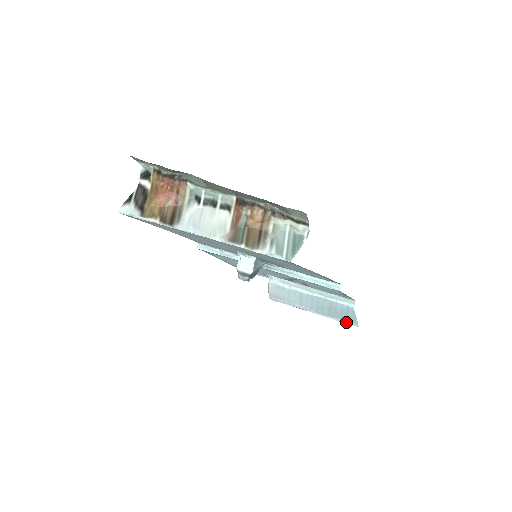
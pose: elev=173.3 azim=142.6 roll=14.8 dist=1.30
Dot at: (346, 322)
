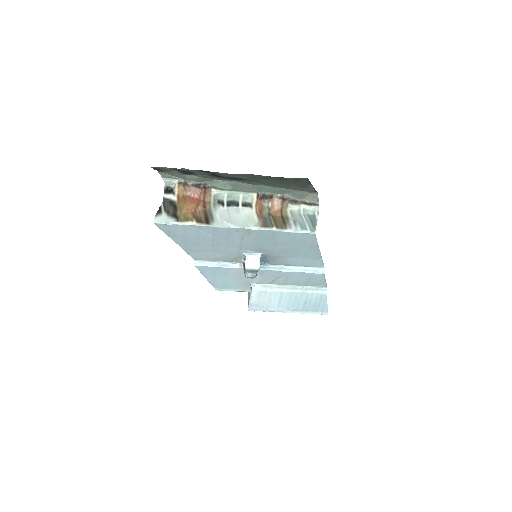
Dot at: (317, 313)
